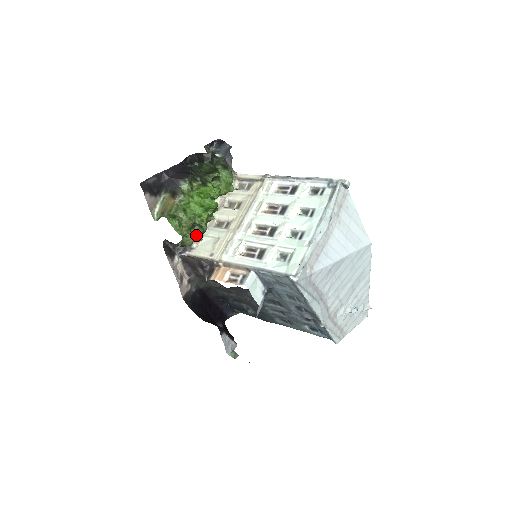
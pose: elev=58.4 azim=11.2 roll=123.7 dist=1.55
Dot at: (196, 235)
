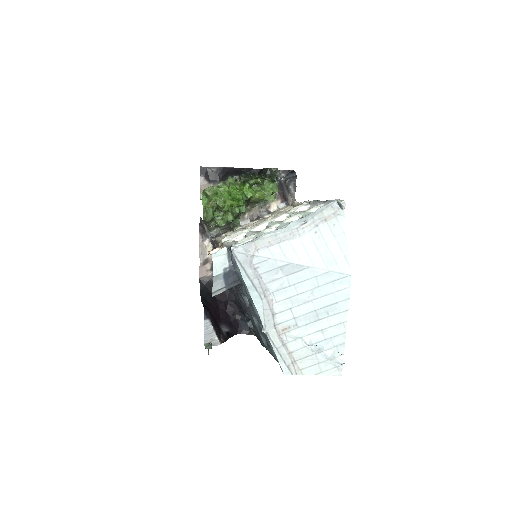
Dot at: (219, 219)
